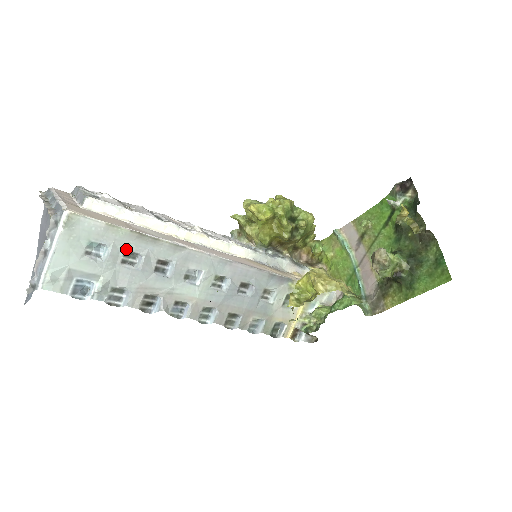
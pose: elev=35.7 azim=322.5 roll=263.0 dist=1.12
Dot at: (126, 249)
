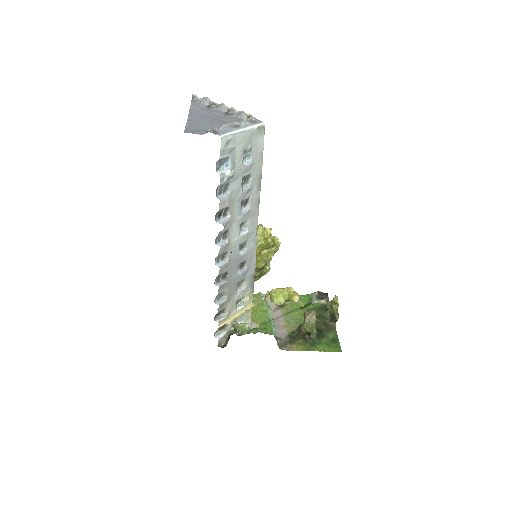
Dot at: (251, 174)
